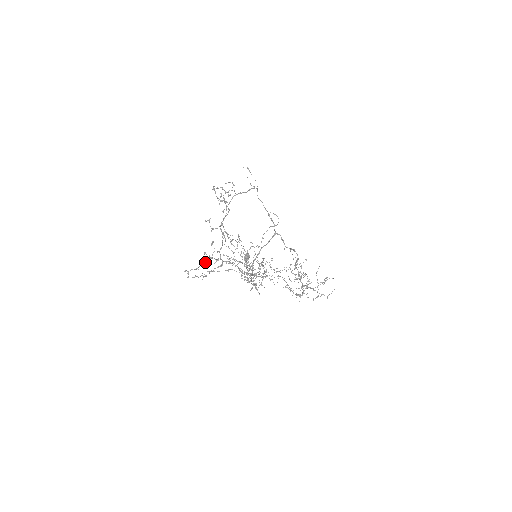
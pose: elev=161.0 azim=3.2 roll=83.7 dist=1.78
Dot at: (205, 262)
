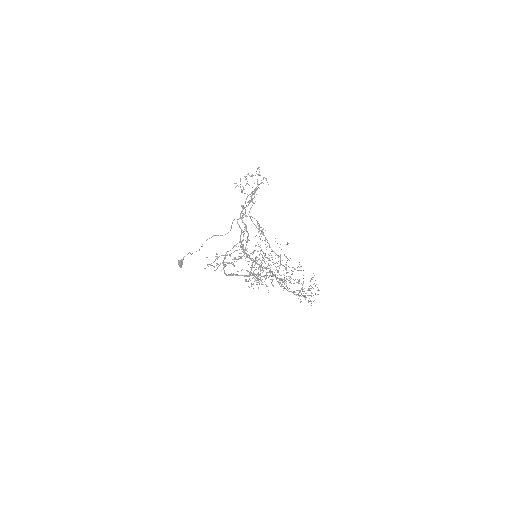
Dot at: (239, 249)
